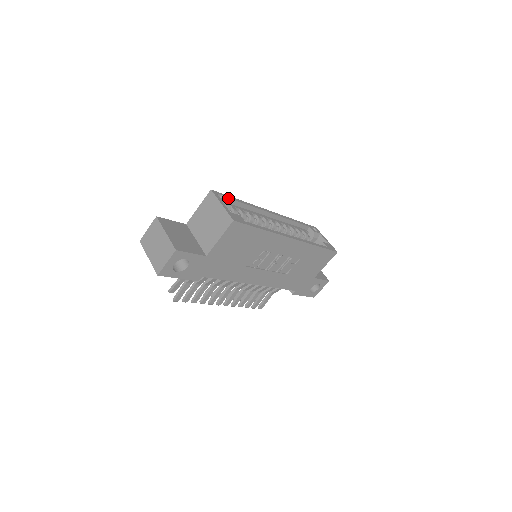
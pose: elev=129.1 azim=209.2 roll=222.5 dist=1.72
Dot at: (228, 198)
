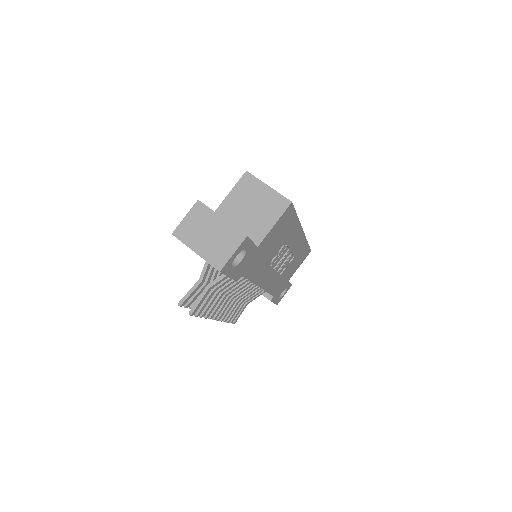
Dot at: occluded
